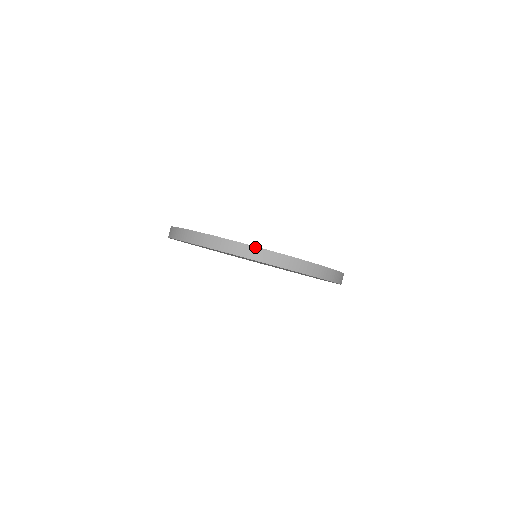
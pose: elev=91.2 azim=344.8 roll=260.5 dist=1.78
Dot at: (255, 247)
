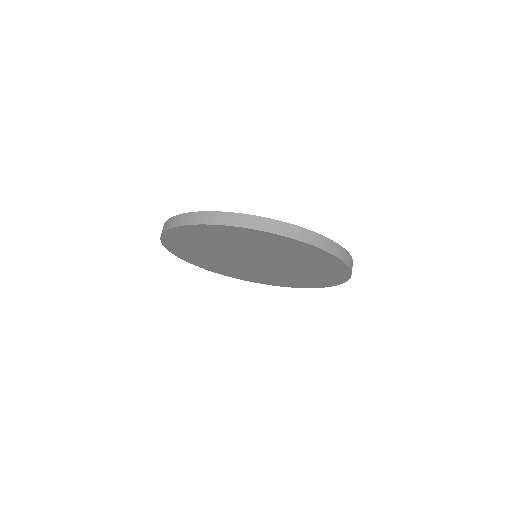
Dot at: (272, 219)
